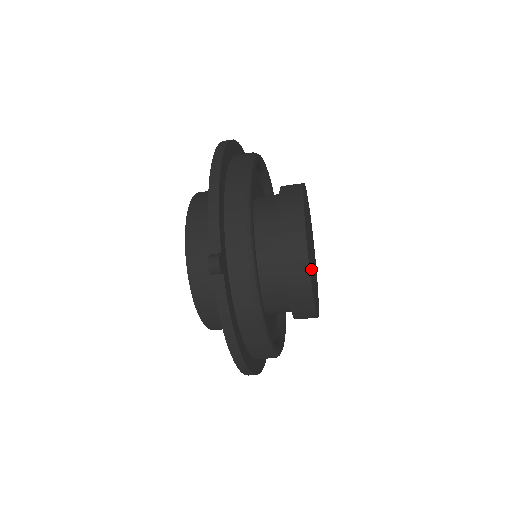
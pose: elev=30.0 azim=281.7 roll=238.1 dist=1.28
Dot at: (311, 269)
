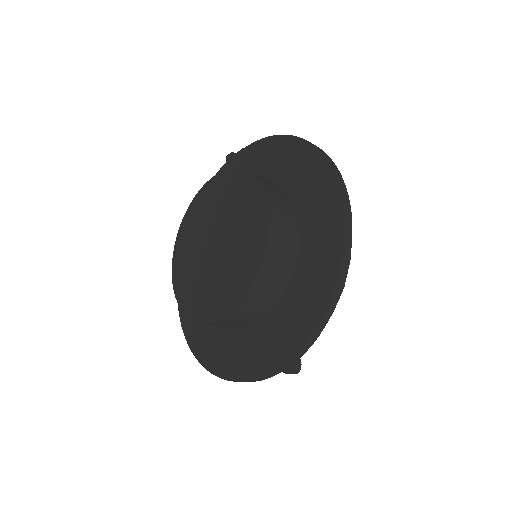
Dot at: occluded
